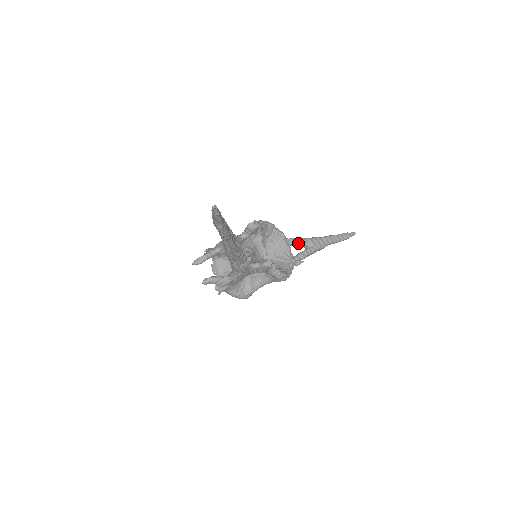
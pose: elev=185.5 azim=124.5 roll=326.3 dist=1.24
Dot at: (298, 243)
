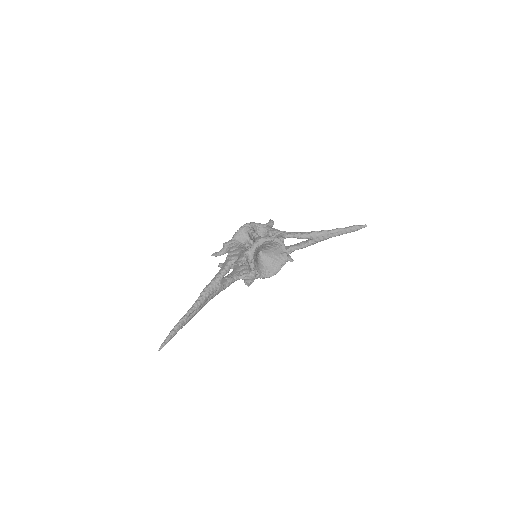
Dot at: occluded
